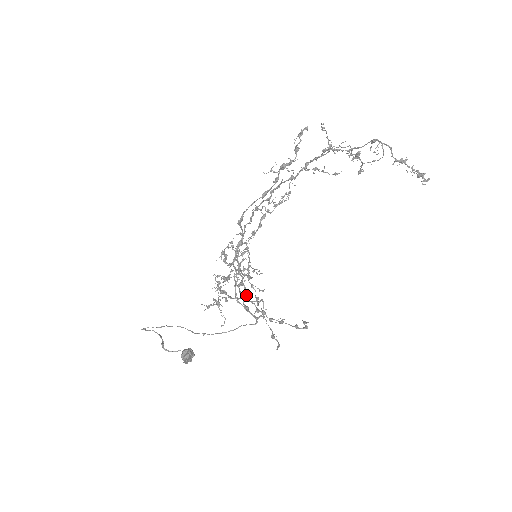
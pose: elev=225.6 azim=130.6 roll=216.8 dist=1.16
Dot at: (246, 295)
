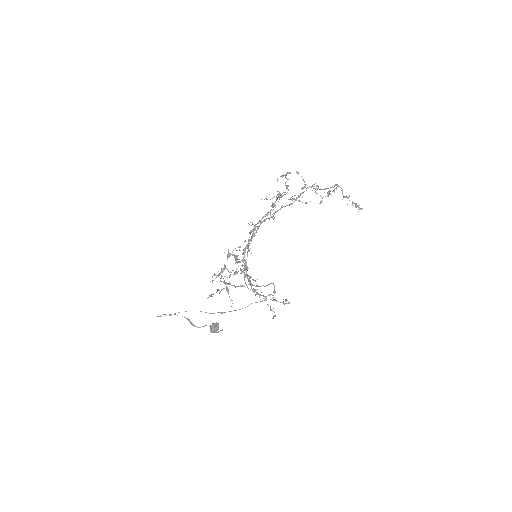
Dot at: (250, 283)
